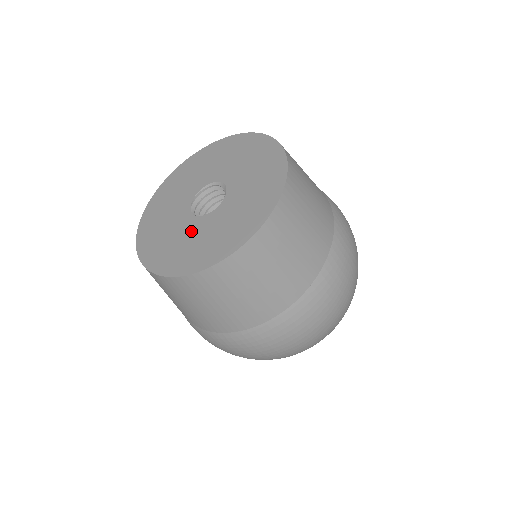
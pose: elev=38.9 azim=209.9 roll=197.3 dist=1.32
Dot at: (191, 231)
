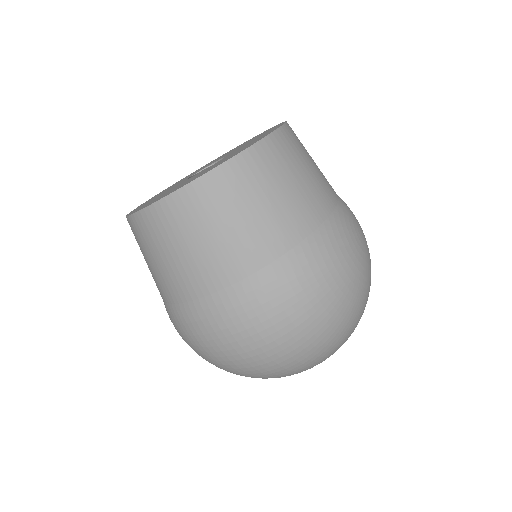
Dot at: occluded
